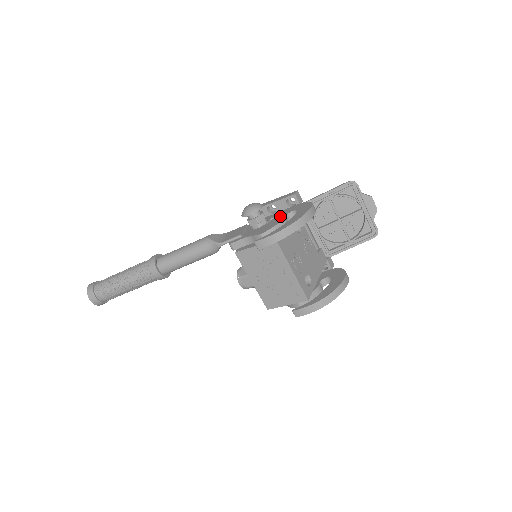
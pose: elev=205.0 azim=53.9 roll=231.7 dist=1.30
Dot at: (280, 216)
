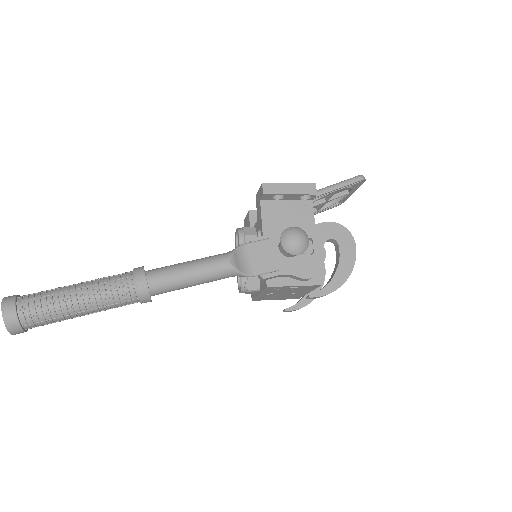
Dot at: (316, 243)
